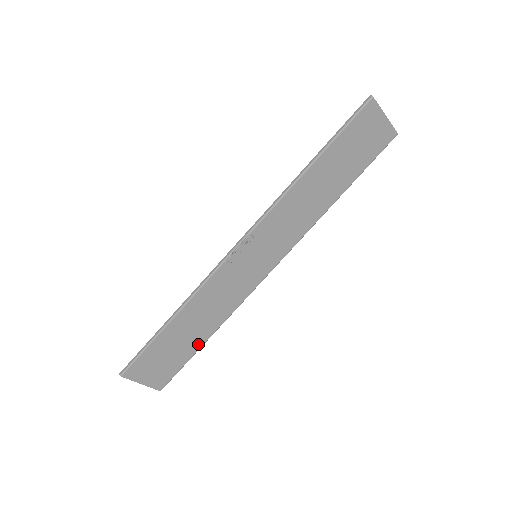
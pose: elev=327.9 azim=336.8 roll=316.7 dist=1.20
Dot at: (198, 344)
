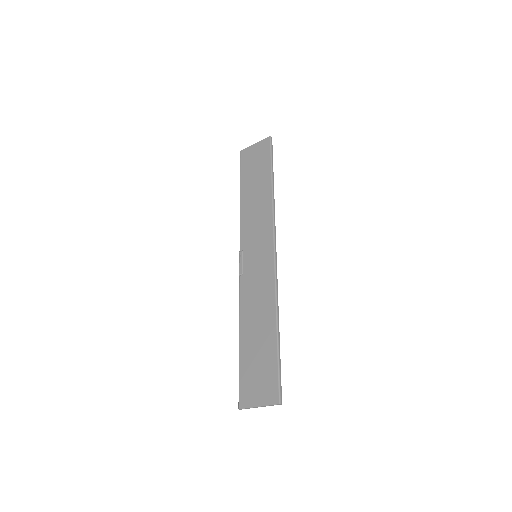
Dot at: (273, 340)
